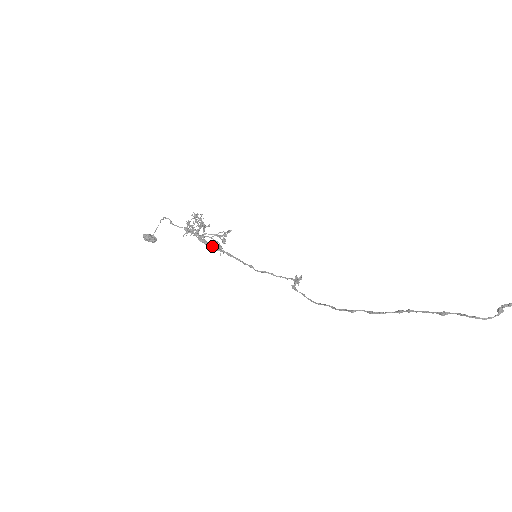
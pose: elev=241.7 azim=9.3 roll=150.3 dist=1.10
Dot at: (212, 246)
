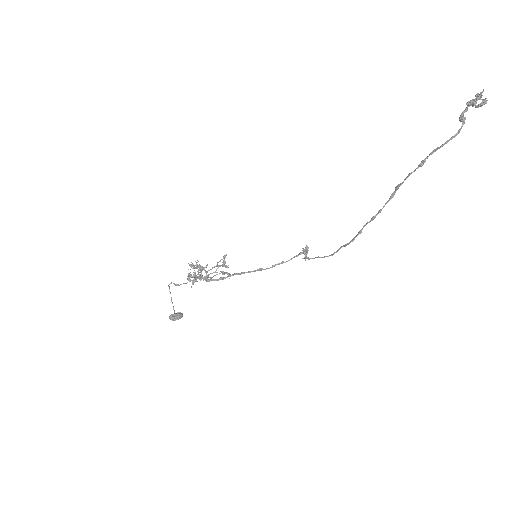
Dot at: (219, 278)
